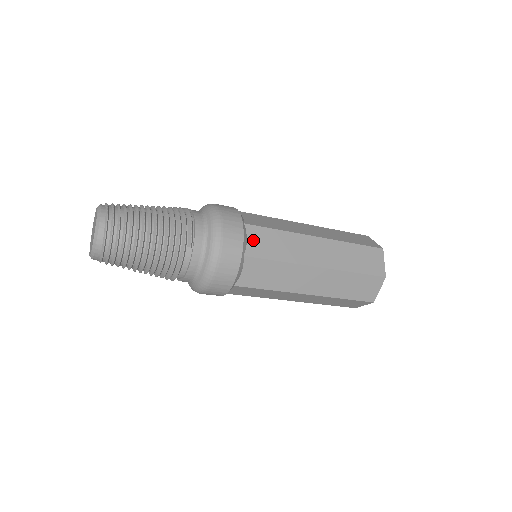
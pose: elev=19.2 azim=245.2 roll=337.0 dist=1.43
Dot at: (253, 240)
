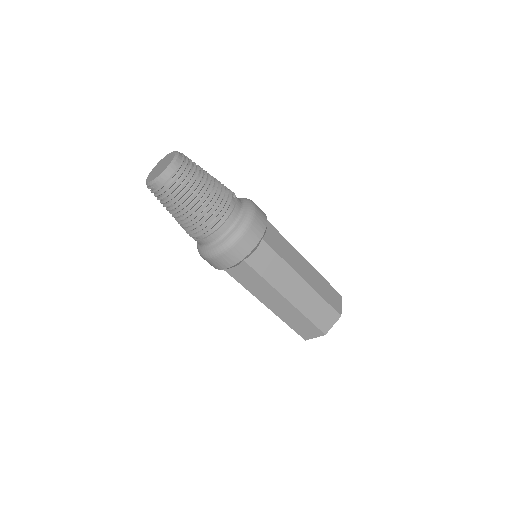
Dot at: occluded
